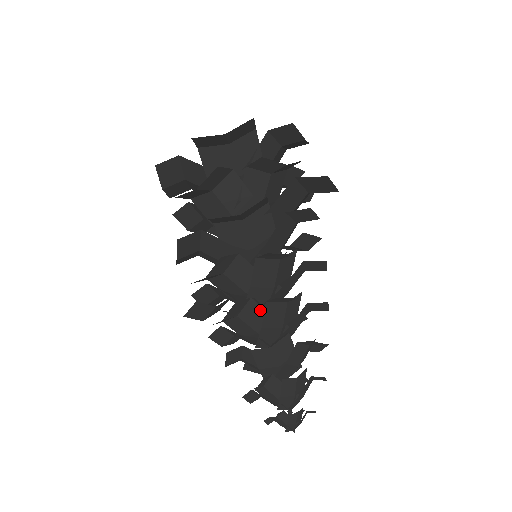
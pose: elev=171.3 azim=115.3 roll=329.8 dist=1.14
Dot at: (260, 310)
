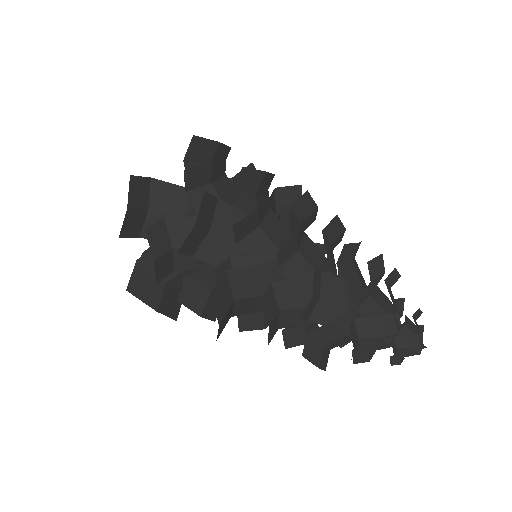
Dot at: (315, 248)
